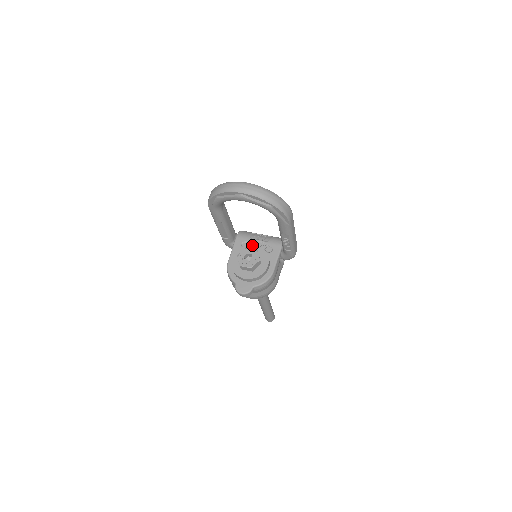
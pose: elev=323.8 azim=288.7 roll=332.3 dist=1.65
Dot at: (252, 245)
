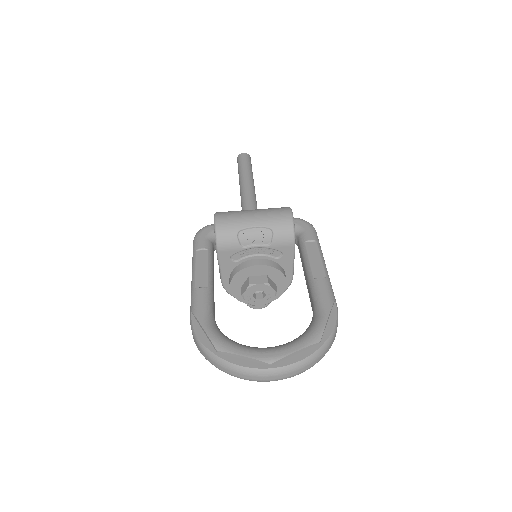
Dot at: (253, 267)
